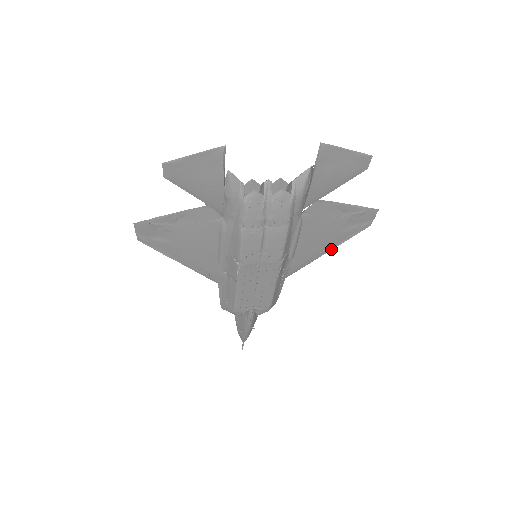
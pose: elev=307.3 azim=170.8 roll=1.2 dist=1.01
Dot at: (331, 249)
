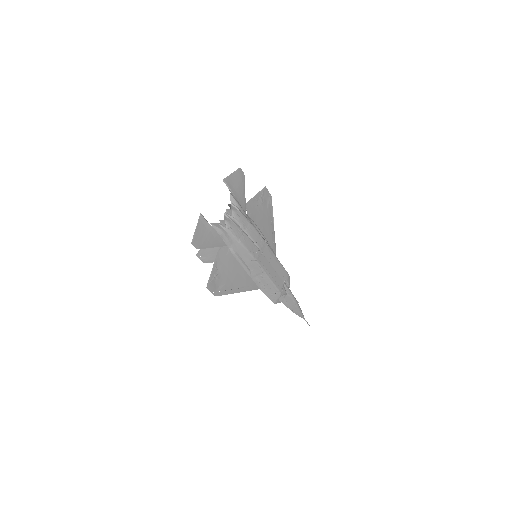
Dot at: (273, 222)
